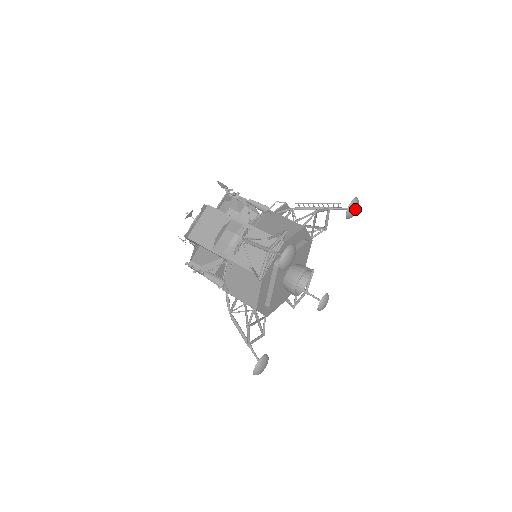
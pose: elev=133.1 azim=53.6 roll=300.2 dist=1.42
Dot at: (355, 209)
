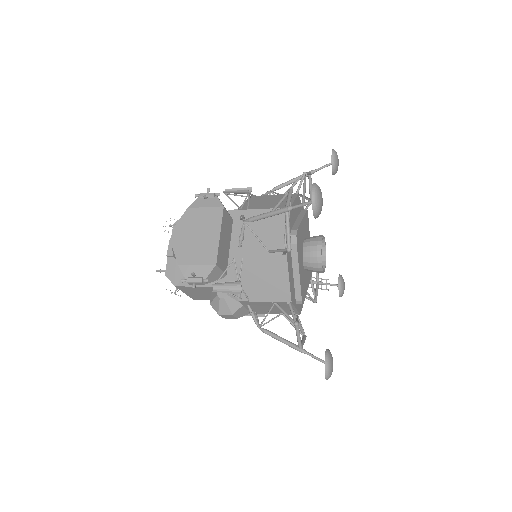
Dot at: (344, 283)
